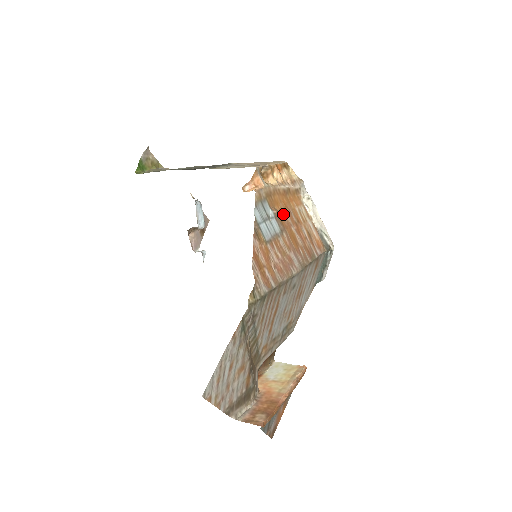
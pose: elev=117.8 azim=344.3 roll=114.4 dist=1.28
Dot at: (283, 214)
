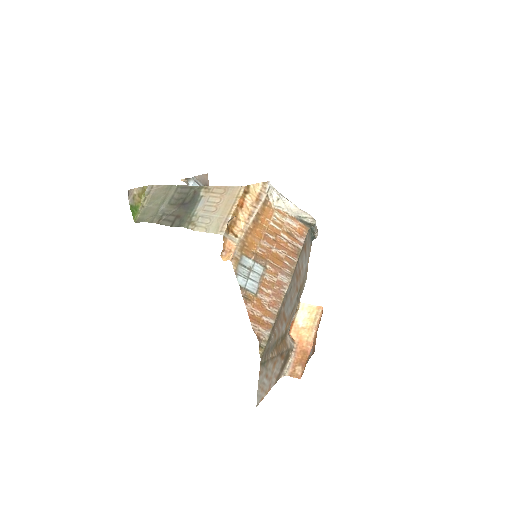
Dot at: (261, 247)
